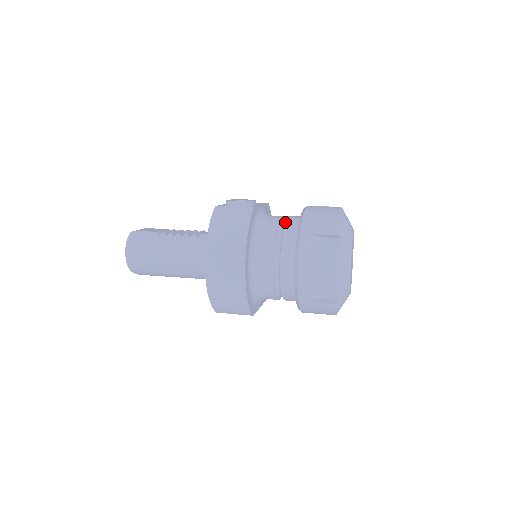
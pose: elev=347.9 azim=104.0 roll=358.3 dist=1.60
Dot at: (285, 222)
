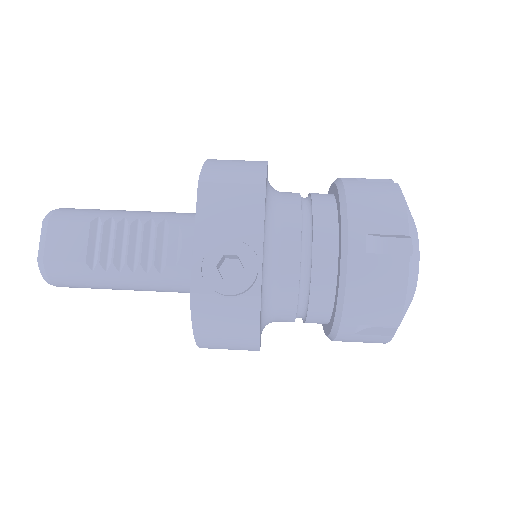
Dot at: (311, 278)
